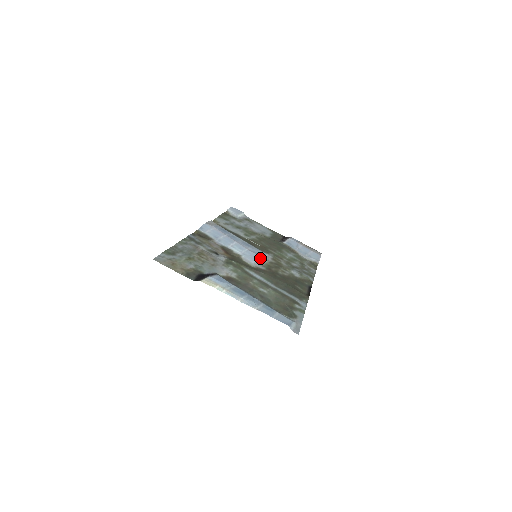
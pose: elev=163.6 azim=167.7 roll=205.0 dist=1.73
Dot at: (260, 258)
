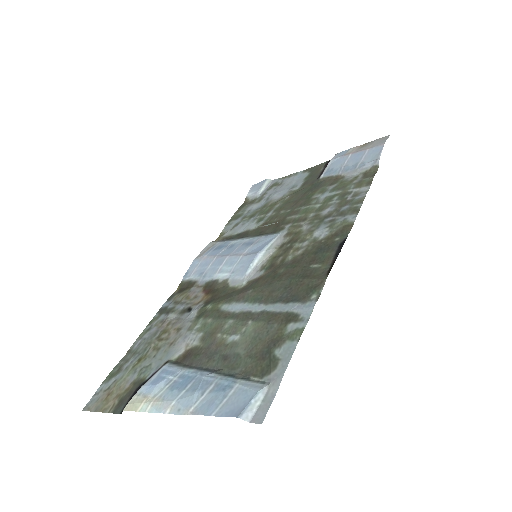
Dot at: (258, 257)
